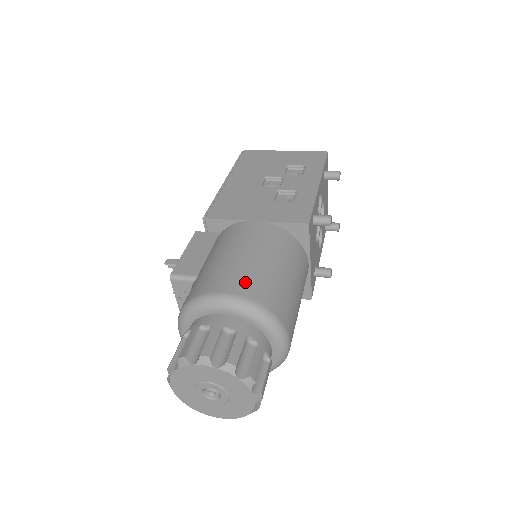
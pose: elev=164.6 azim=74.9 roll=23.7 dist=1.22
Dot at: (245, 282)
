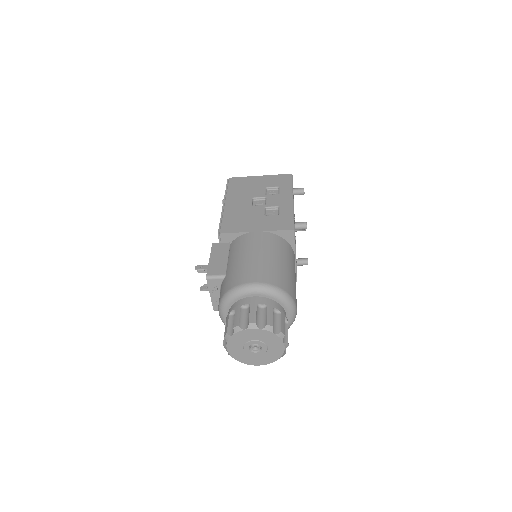
Dot at: (264, 274)
